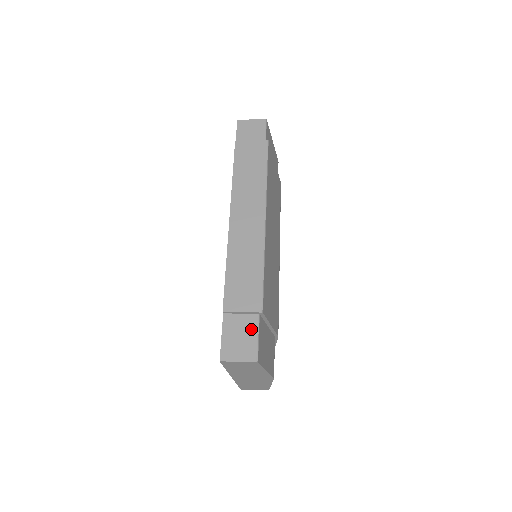
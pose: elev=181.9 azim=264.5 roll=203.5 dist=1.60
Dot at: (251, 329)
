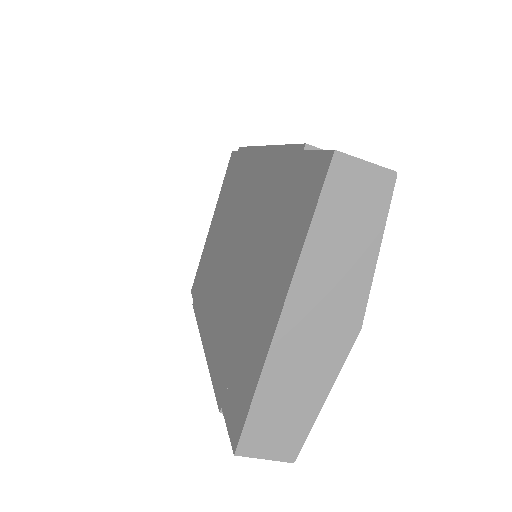
Dot at: occluded
